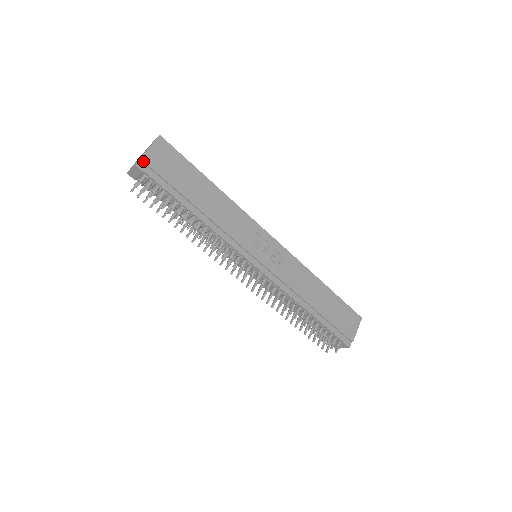
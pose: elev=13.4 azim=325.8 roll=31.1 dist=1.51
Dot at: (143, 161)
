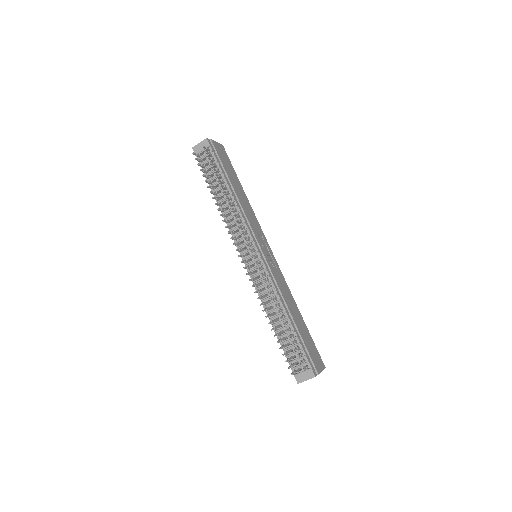
Dot at: (212, 141)
